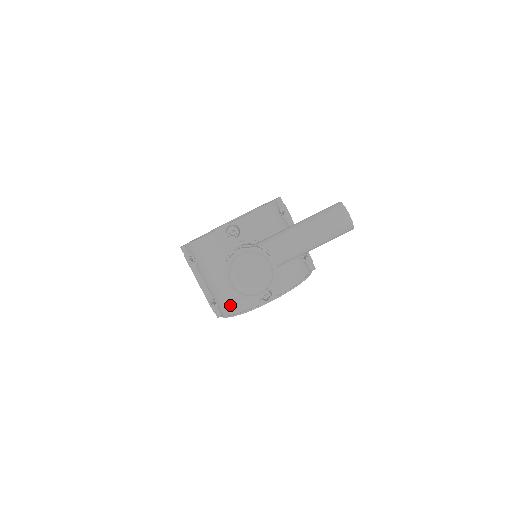
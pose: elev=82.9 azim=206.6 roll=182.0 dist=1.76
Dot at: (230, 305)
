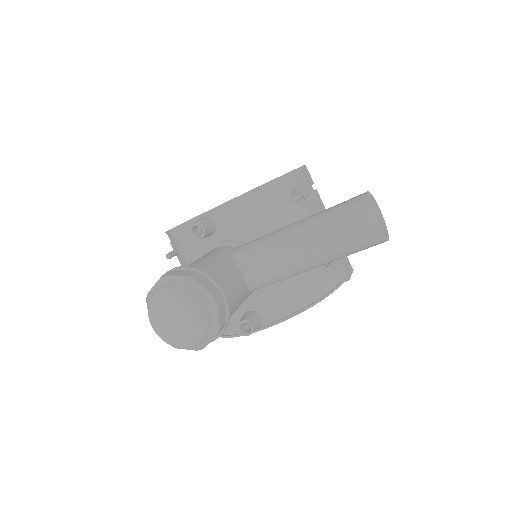
Dot at: occluded
